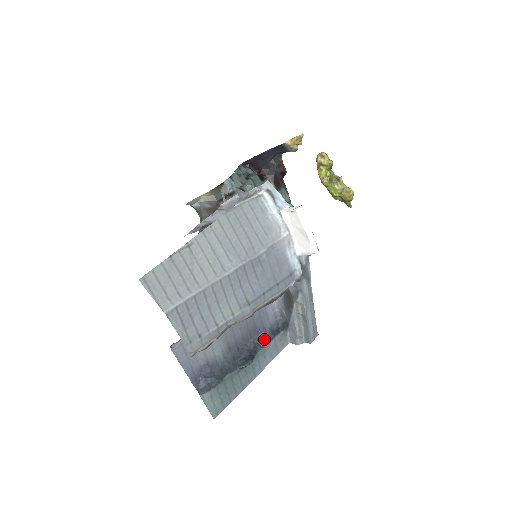
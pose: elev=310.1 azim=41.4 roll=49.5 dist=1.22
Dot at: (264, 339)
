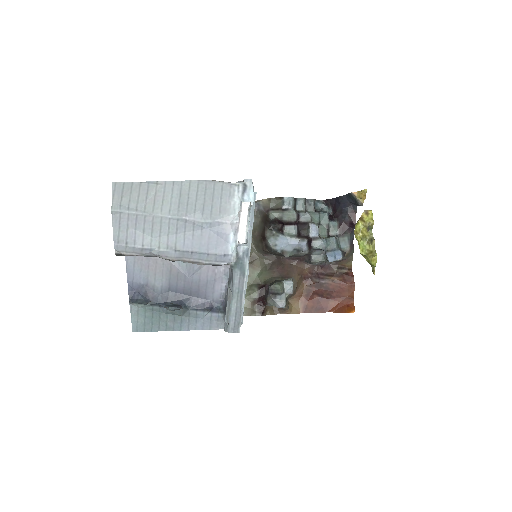
Dot at: (200, 305)
